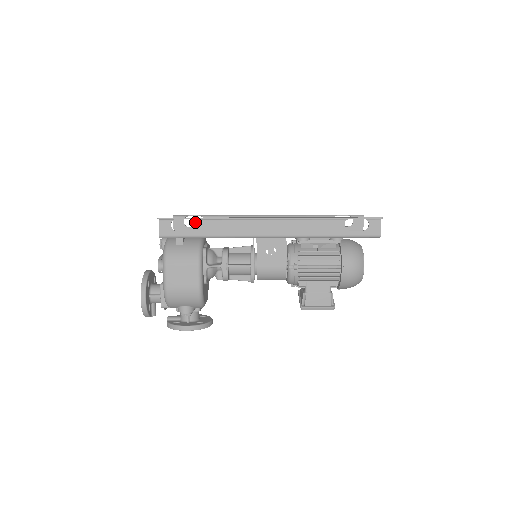
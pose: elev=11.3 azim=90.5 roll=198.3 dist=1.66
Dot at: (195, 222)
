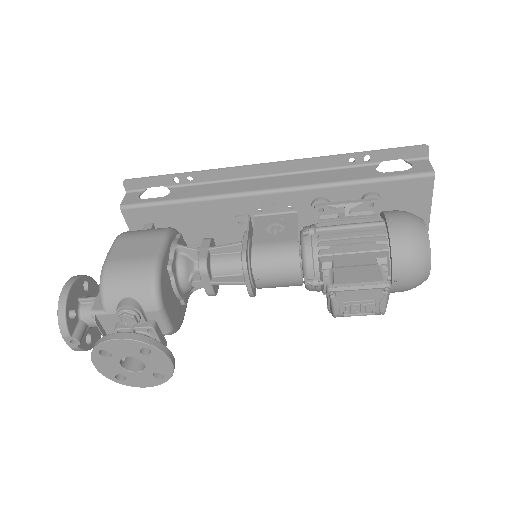
Dot at: (171, 190)
